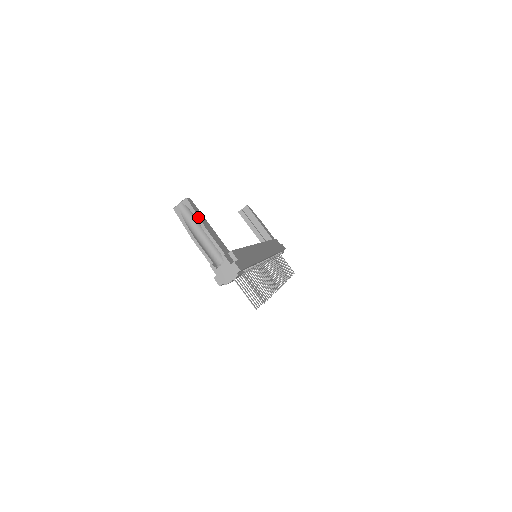
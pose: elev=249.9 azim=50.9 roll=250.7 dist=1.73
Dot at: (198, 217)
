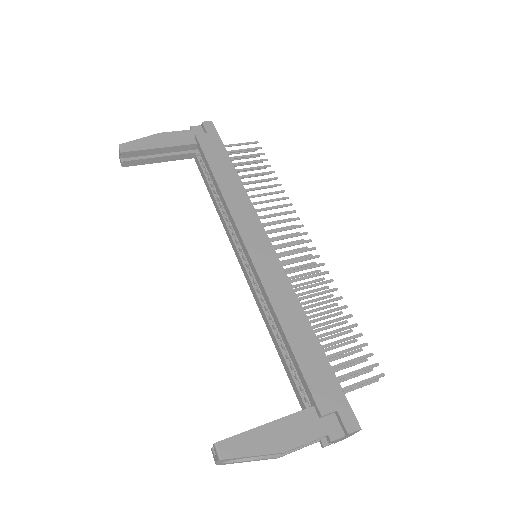
Dot at: occluded
